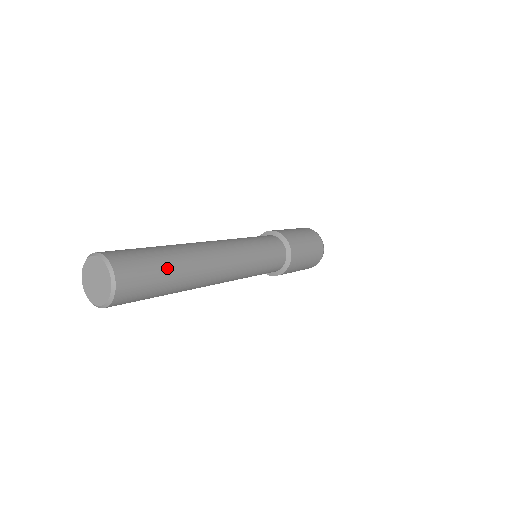
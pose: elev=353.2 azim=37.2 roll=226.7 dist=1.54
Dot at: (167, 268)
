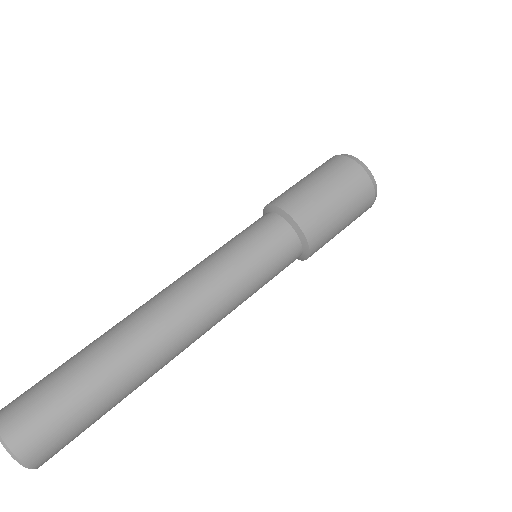
Dot at: (101, 408)
